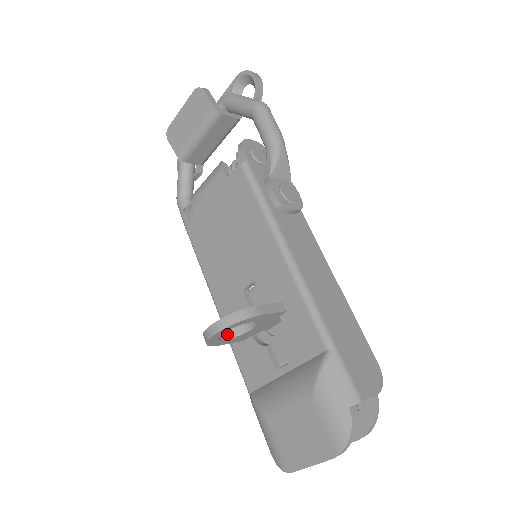
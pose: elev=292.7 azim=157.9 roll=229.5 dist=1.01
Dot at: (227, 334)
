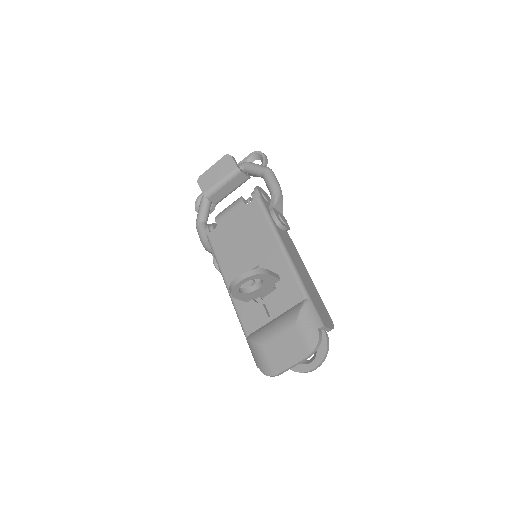
Dot at: (242, 290)
